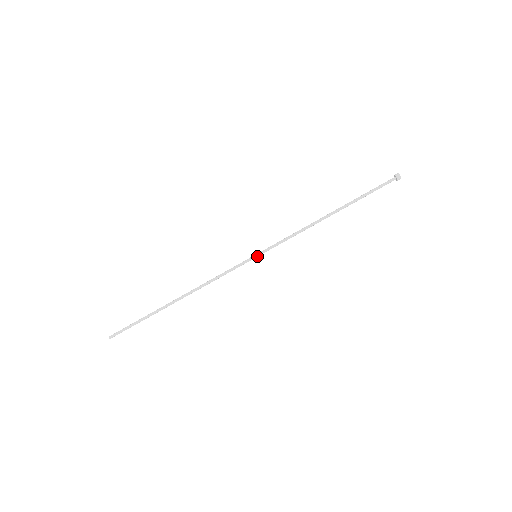
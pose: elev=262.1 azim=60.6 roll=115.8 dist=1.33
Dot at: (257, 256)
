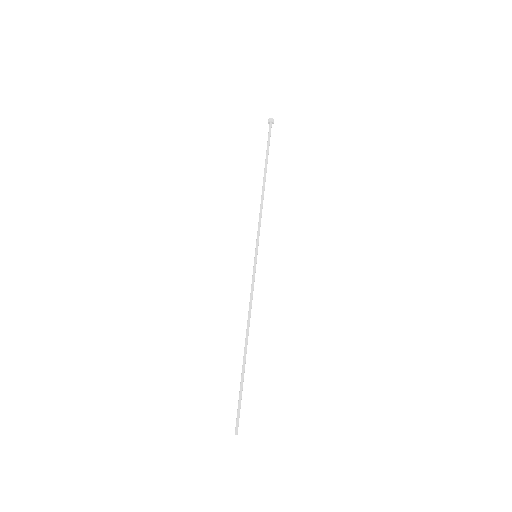
Dot at: (256, 255)
